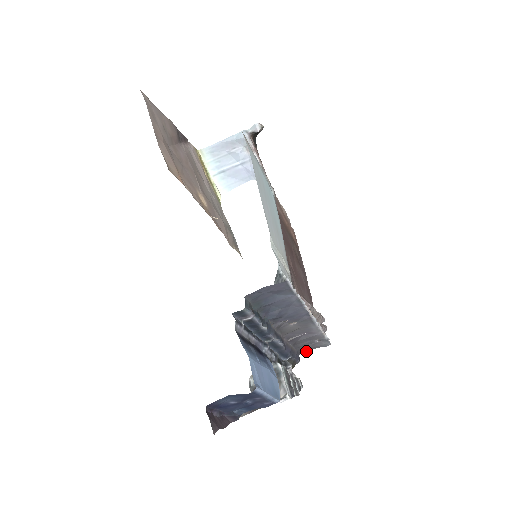
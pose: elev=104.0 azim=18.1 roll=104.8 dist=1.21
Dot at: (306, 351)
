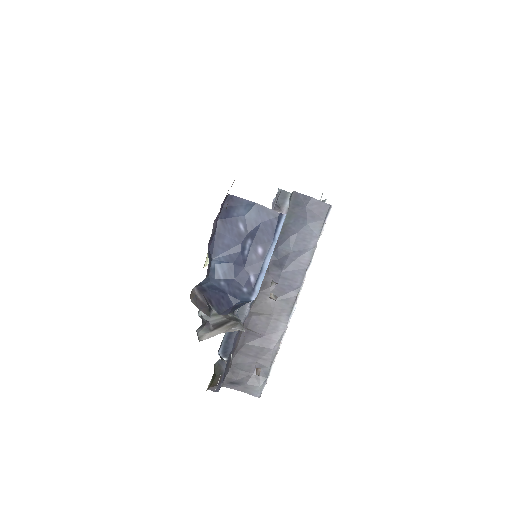
Dot at: (230, 388)
